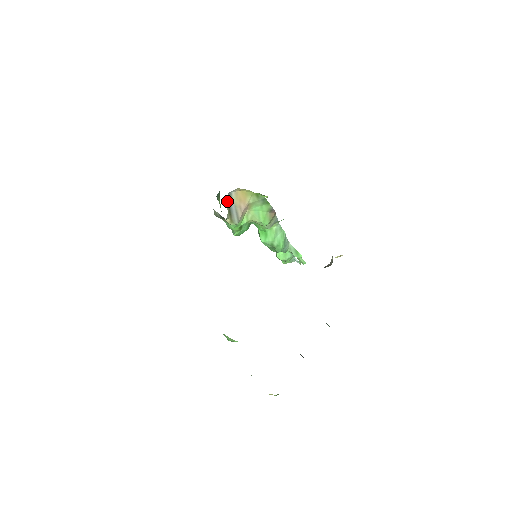
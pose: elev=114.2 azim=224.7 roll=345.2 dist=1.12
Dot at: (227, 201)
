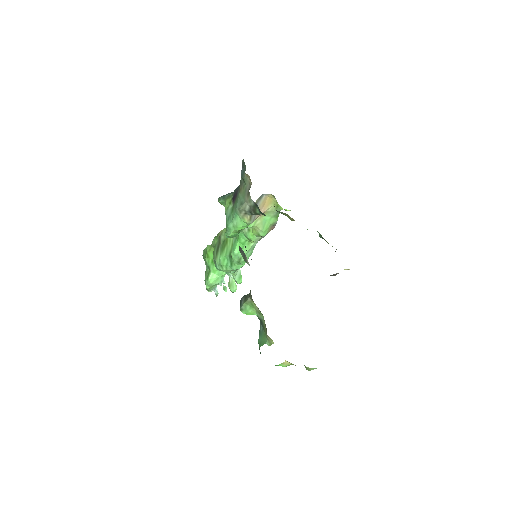
Dot at: (257, 201)
